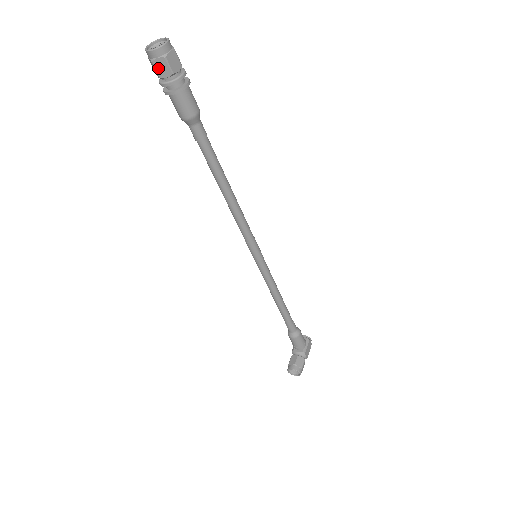
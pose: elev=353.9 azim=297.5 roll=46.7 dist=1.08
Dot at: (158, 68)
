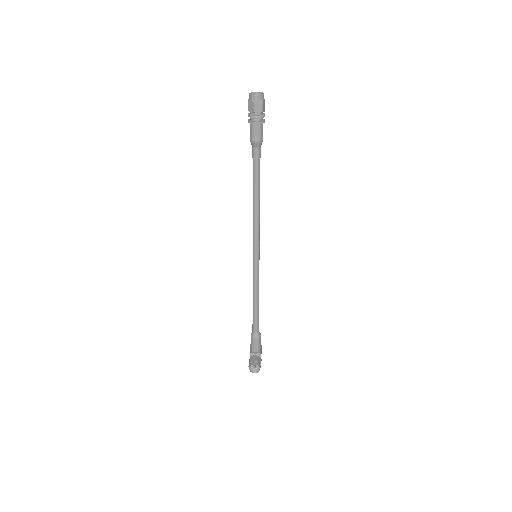
Dot at: (256, 106)
